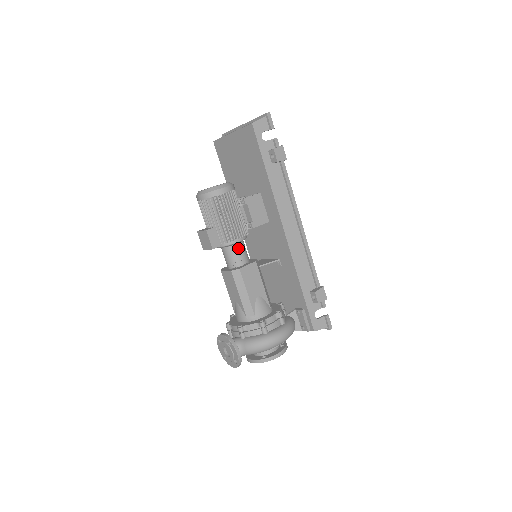
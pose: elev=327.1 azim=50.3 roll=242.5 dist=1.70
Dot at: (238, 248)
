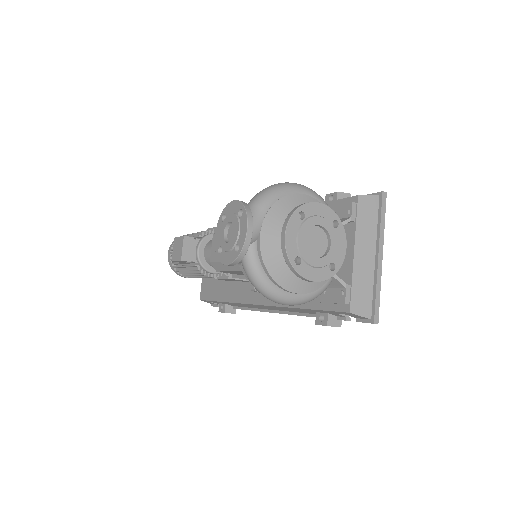
Dot at: occluded
